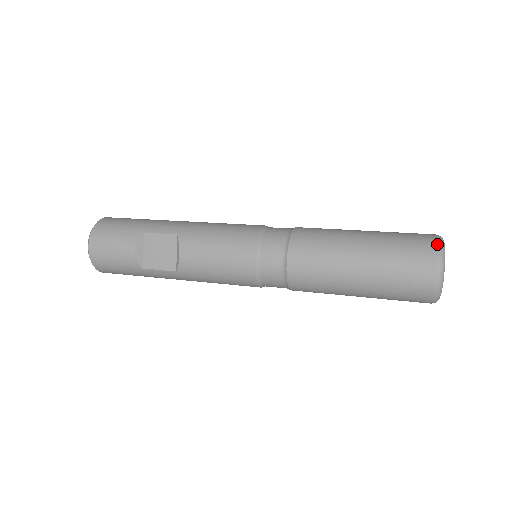
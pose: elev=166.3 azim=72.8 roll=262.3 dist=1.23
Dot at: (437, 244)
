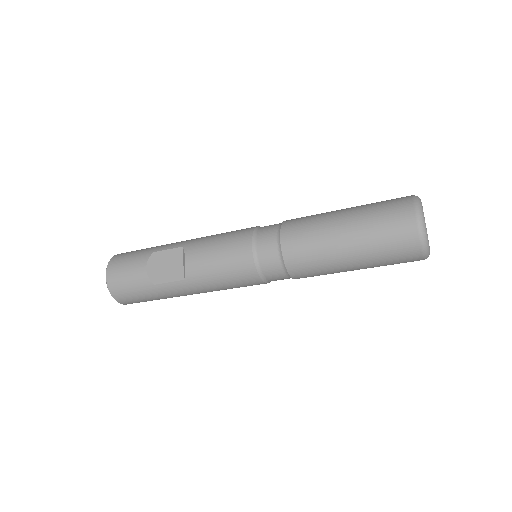
Dot at: (412, 198)
